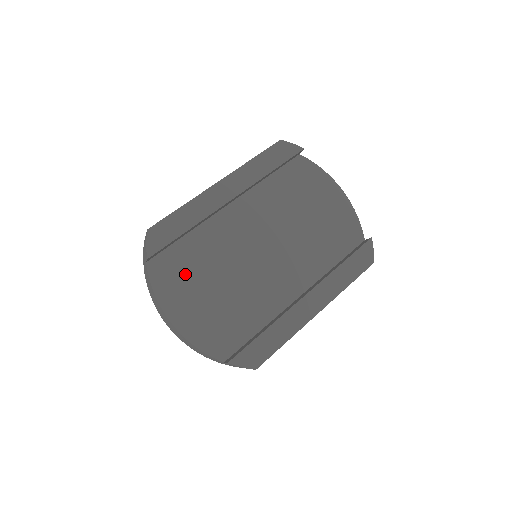
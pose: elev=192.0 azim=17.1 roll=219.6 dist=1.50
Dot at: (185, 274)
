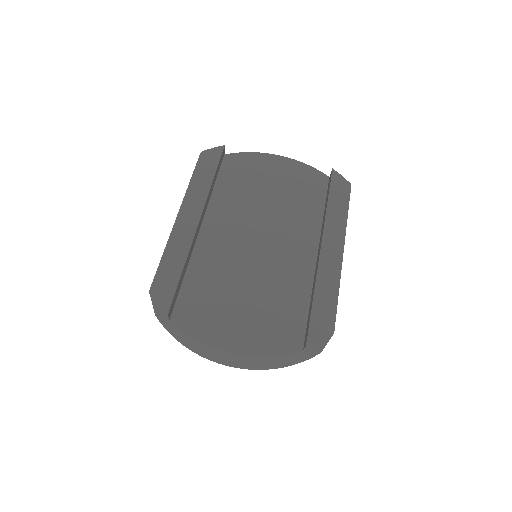
Dot at: (210, 306)
